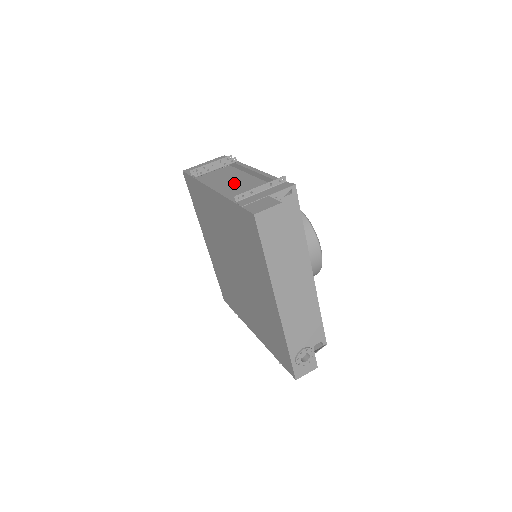
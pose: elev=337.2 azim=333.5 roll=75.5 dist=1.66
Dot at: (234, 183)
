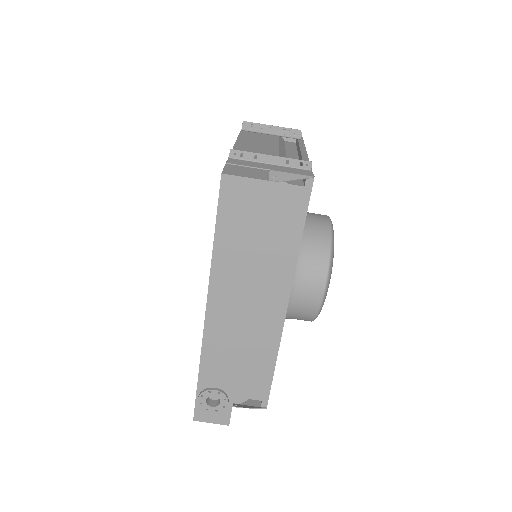
Dot at: (262, 148)
